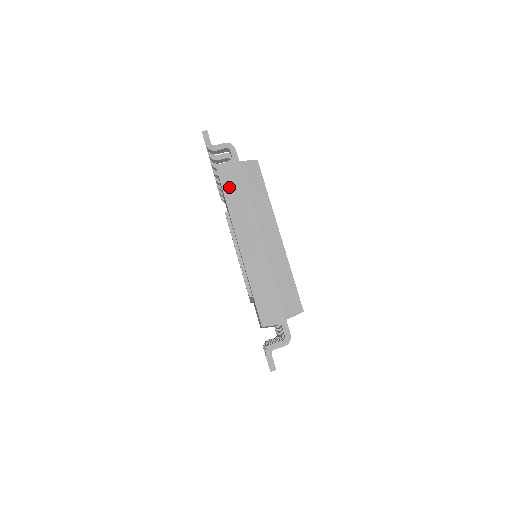
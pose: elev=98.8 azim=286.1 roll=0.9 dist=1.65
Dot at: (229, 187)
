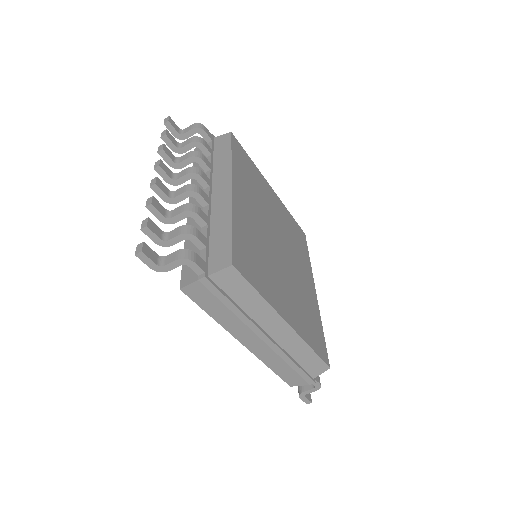
Dot at: (207, 305)
